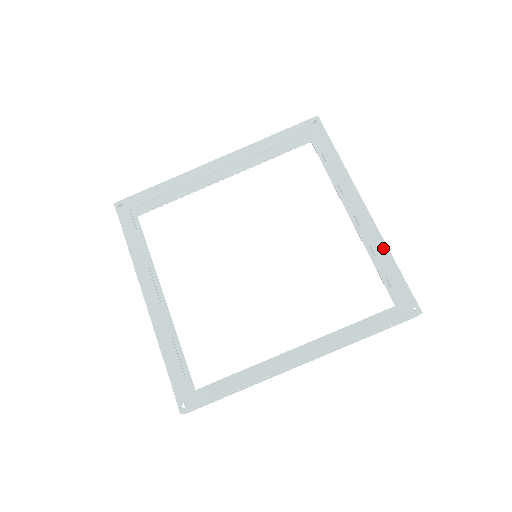
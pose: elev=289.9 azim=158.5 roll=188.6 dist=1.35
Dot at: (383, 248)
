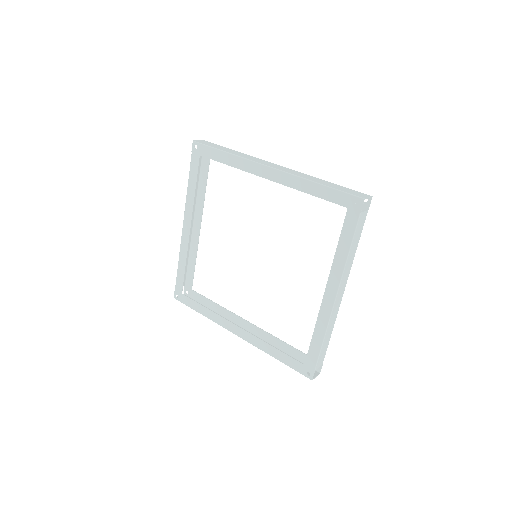
Dot at: (322, 331)
